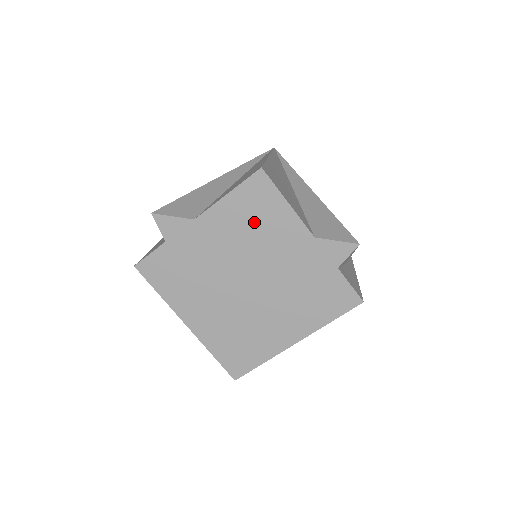
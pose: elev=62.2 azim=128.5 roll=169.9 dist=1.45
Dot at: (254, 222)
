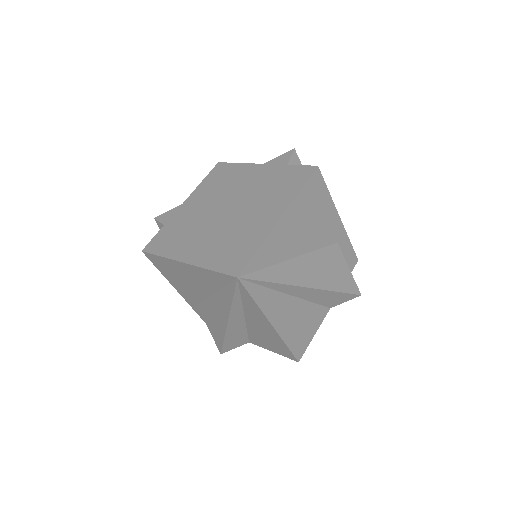
Dot at: (221, 182)
